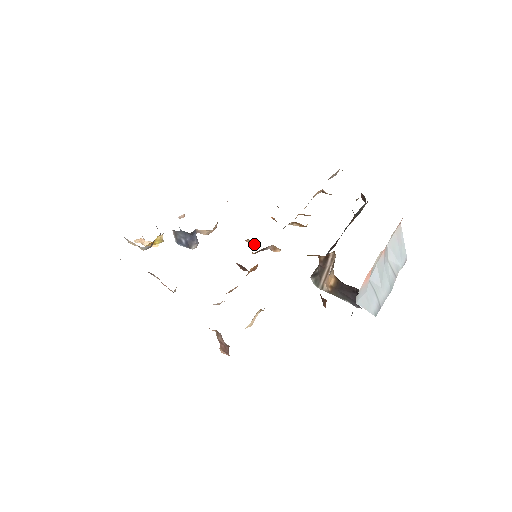
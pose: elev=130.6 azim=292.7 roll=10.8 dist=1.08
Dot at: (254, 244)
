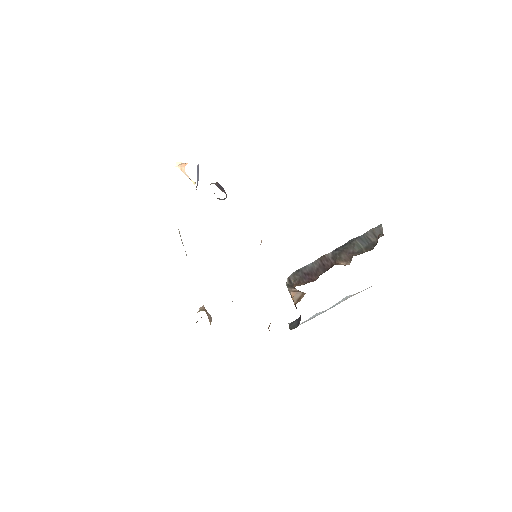
Dot at: occluded
